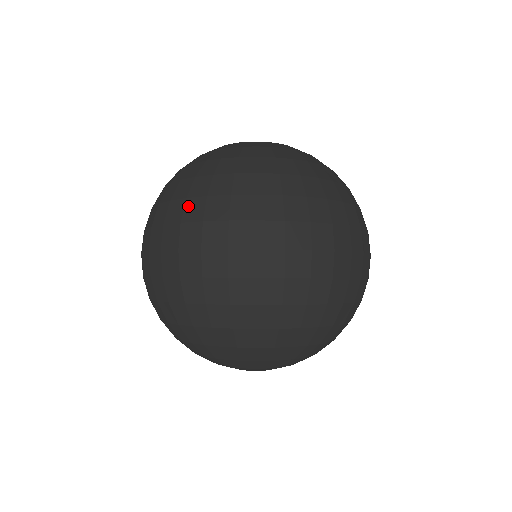
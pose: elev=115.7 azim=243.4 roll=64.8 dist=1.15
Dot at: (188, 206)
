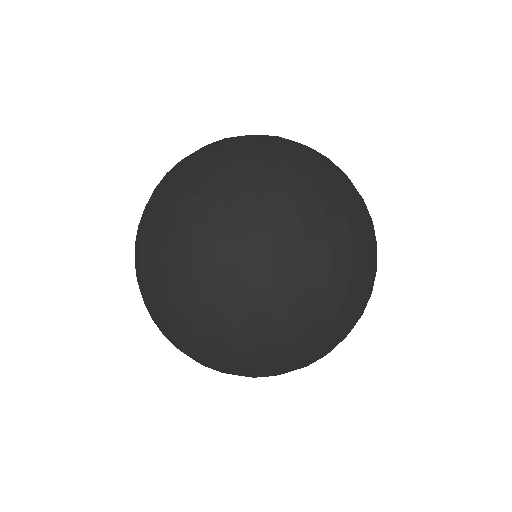
Dot at: occluded
